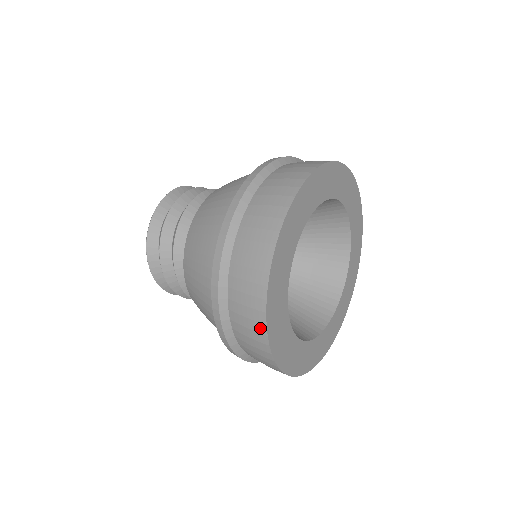
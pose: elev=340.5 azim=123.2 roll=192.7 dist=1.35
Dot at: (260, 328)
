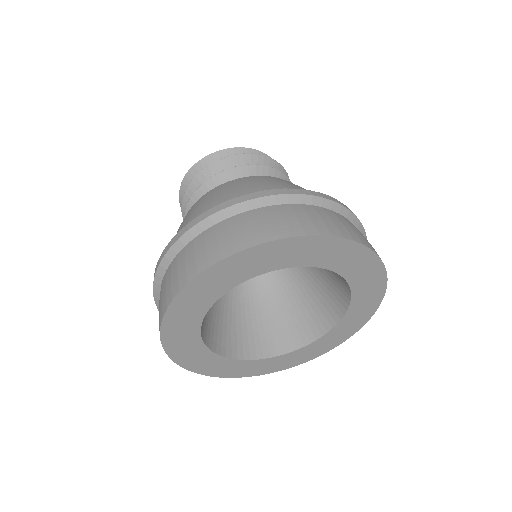
Dot at: occluded
